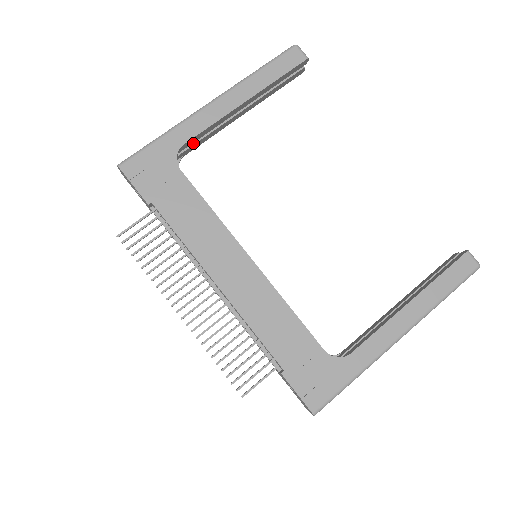
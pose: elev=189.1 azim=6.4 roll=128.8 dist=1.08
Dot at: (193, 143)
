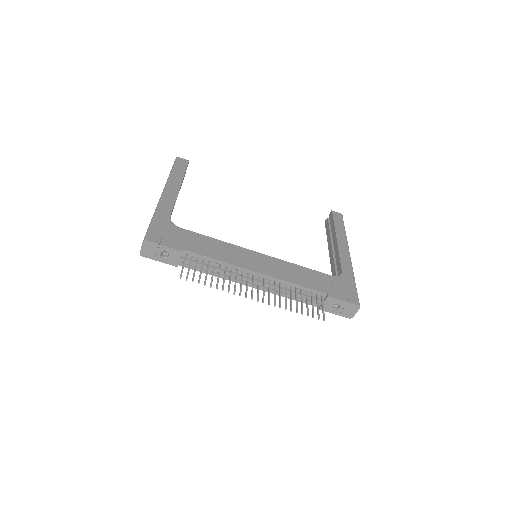
Dot at: occluded
